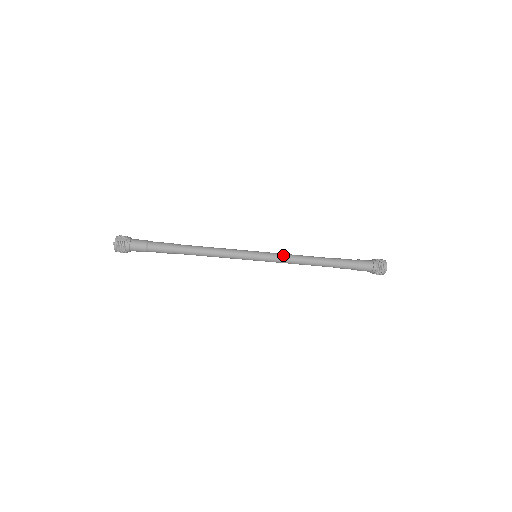
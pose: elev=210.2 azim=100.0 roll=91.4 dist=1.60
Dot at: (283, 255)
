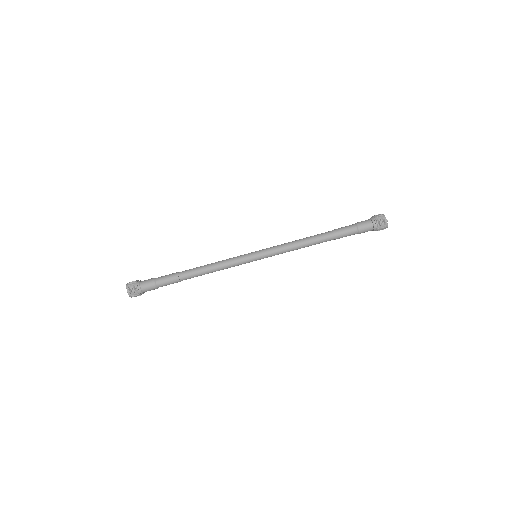
Dot at: (280, 245)
